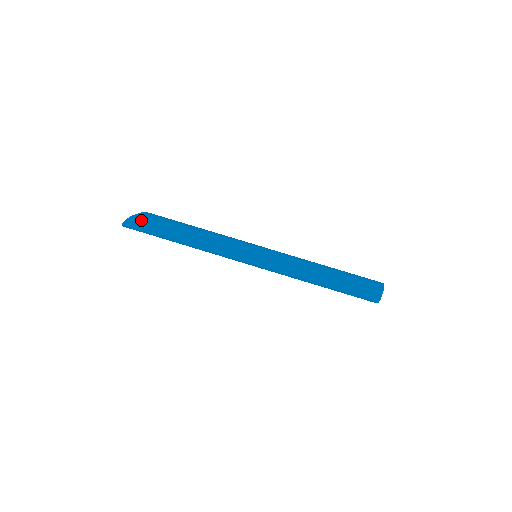
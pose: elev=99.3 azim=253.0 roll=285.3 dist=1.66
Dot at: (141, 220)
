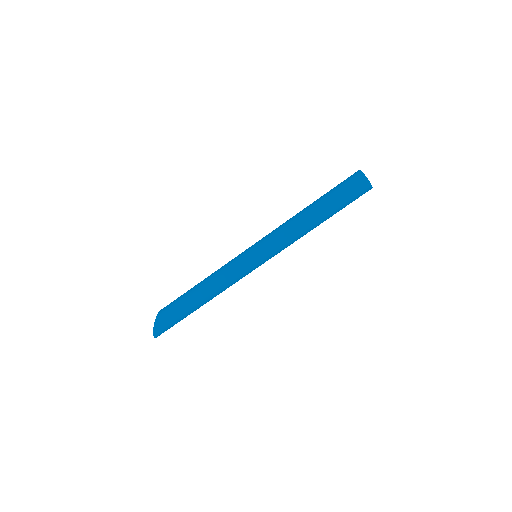
Dot at: (162, 324)
